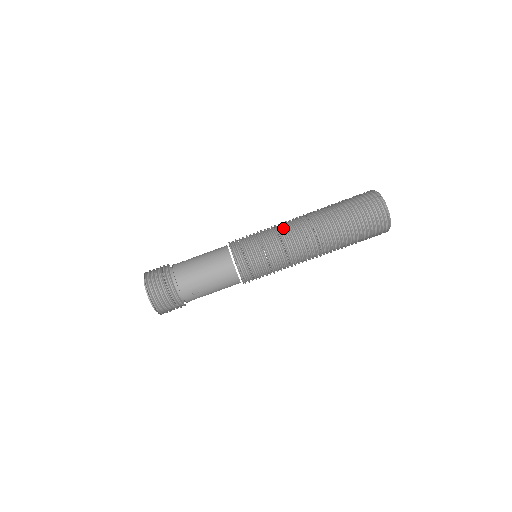
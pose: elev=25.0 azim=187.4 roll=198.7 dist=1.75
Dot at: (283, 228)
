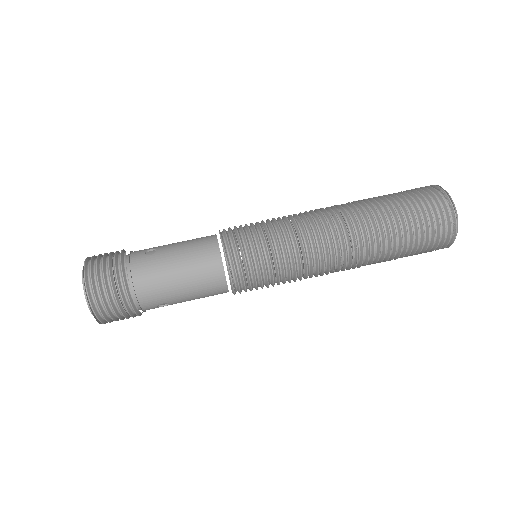
Dot at: (308, 234)
